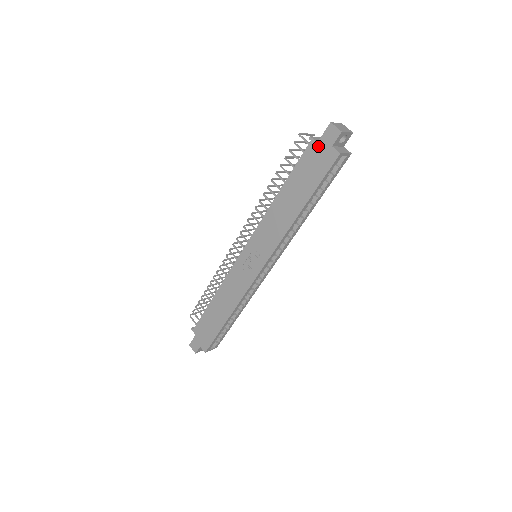
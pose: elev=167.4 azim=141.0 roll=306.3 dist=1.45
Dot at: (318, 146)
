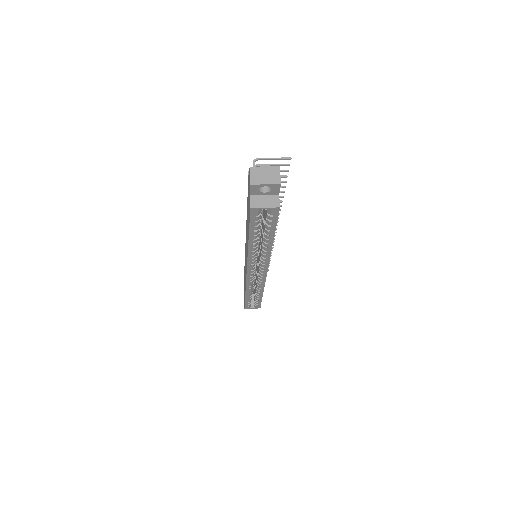
Dot at: occluded
